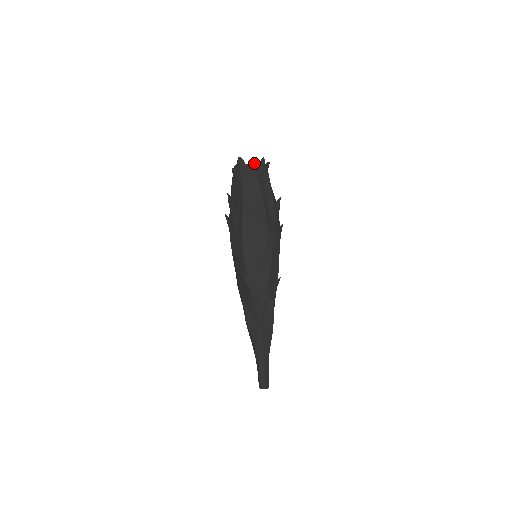
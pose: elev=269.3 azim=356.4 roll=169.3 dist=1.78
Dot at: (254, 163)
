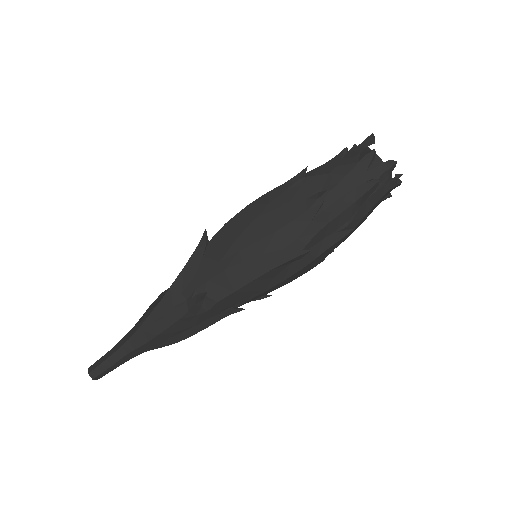
Dot at: (373, 150)
